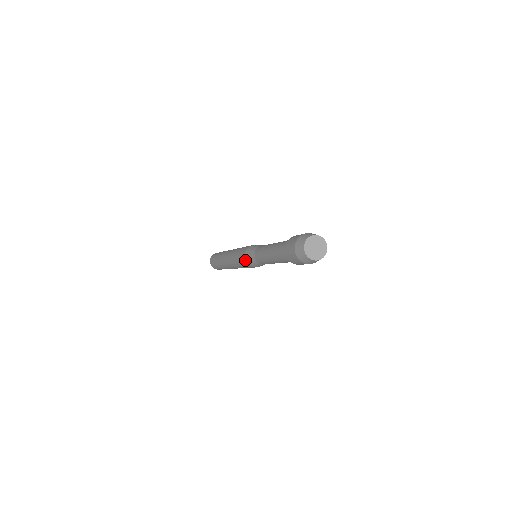
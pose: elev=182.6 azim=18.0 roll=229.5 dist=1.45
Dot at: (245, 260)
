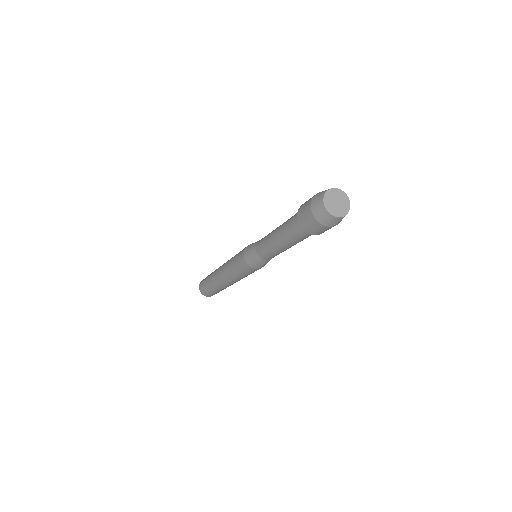
Dot at: (245, 263)
